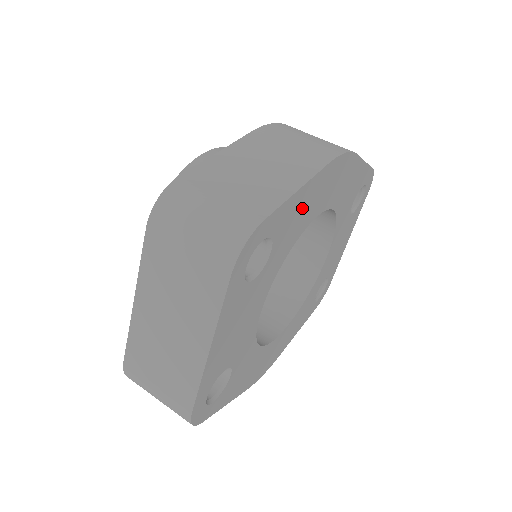
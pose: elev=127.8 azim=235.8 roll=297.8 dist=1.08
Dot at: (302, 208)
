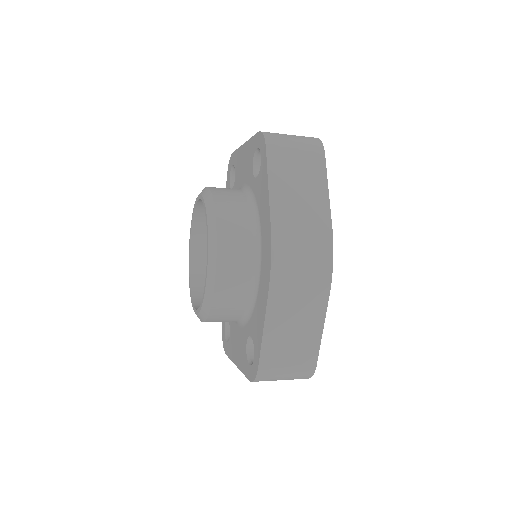
Dot at: occluded
